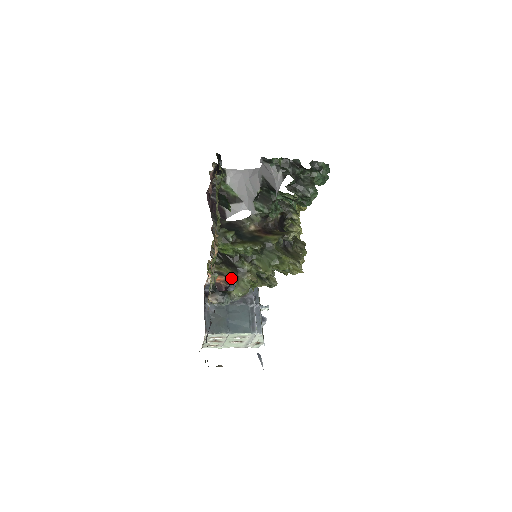
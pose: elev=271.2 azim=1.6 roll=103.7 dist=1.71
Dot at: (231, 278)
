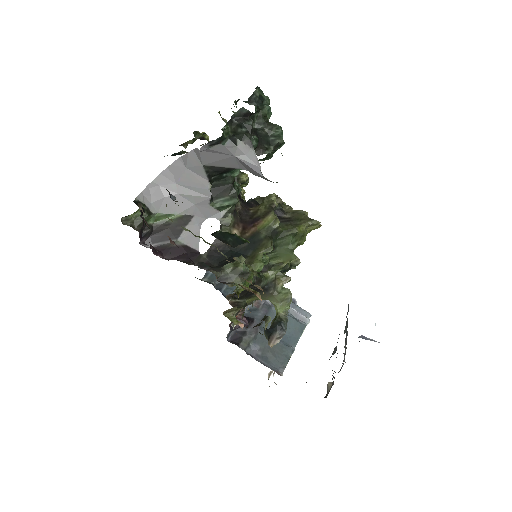
Dot at: occluded
